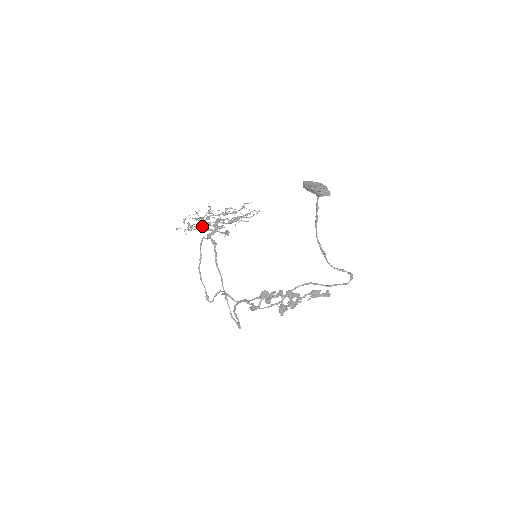
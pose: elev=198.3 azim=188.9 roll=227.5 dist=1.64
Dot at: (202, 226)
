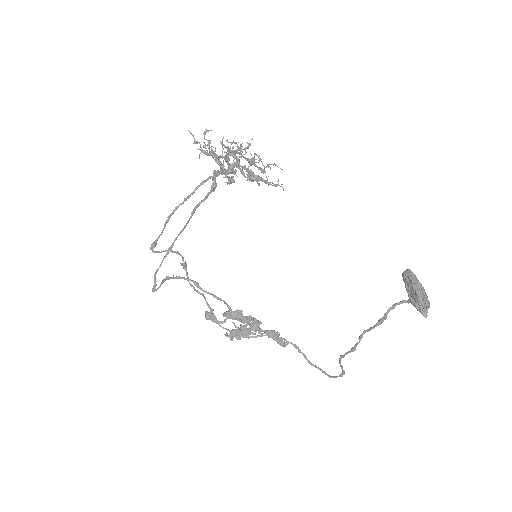
Dot at: (219, 157)
